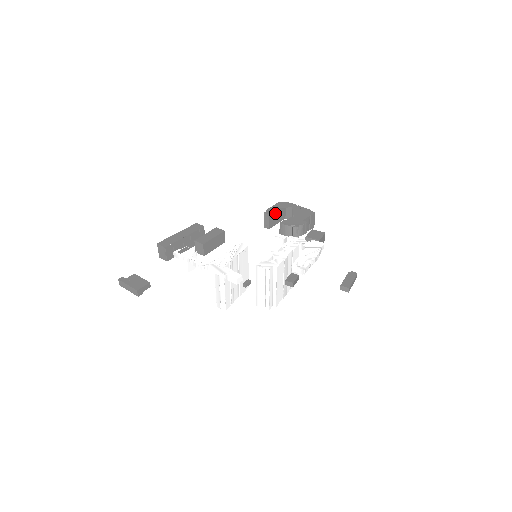
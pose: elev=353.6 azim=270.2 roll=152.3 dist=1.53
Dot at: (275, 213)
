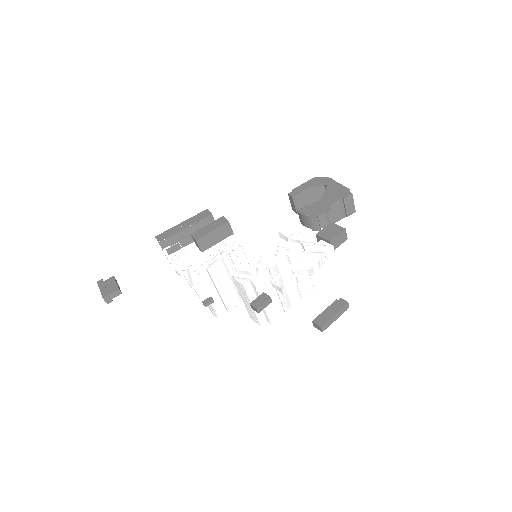
Dot at: (304, 193)
